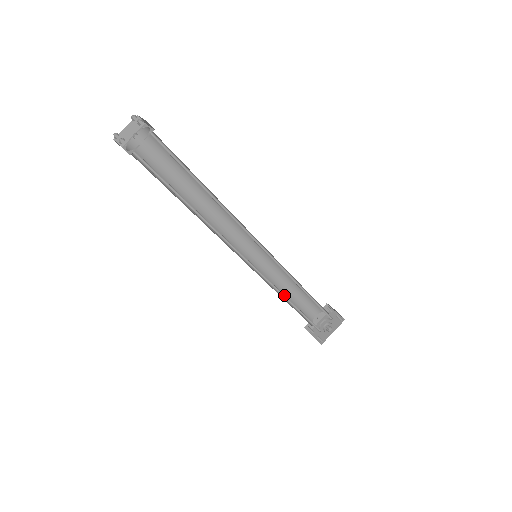
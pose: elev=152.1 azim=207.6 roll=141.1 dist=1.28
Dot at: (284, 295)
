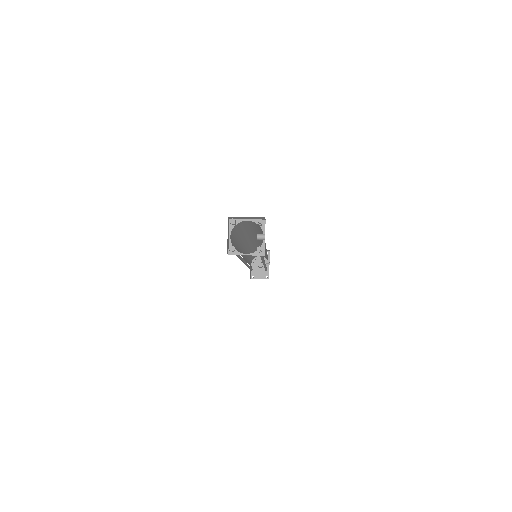
Dot at: occluded
